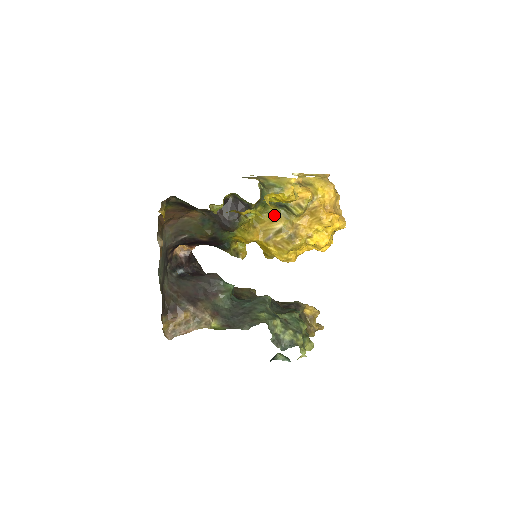
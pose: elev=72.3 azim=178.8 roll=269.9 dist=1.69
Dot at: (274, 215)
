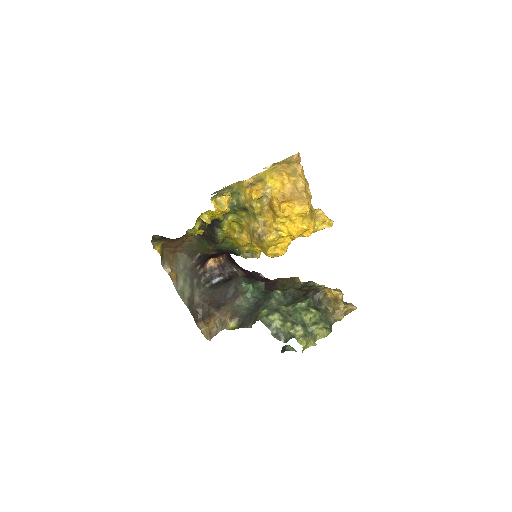
Dot at: (247, 218)
